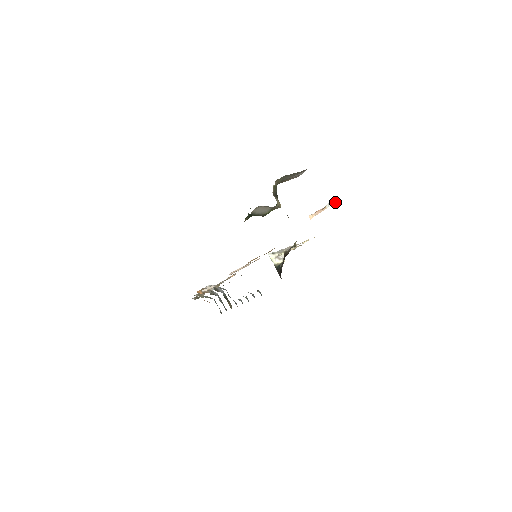
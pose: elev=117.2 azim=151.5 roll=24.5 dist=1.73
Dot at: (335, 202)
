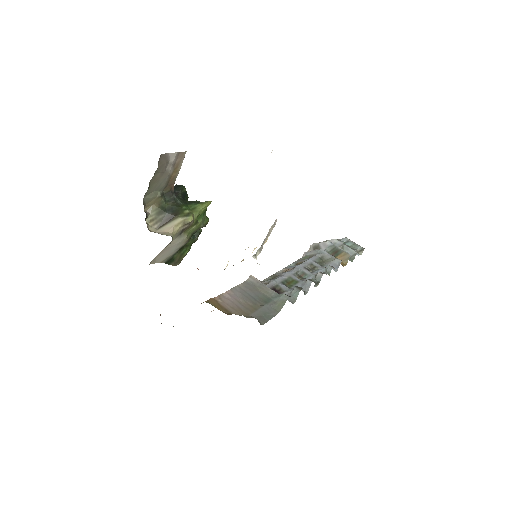
Dot at: occluded
